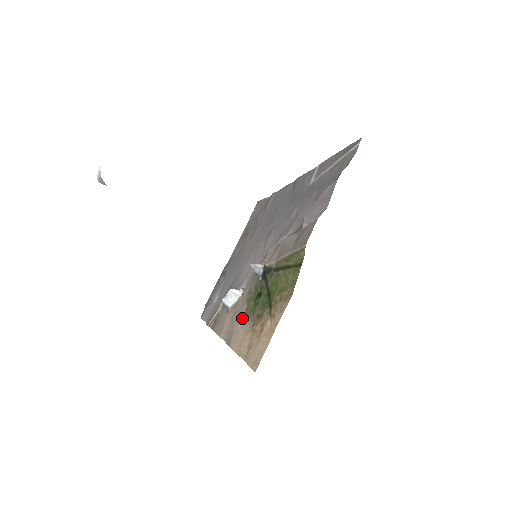
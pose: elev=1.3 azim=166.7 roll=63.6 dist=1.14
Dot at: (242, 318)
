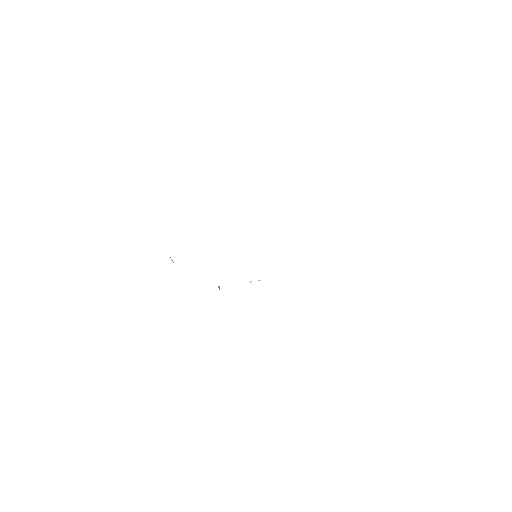
Dot at: occluded
